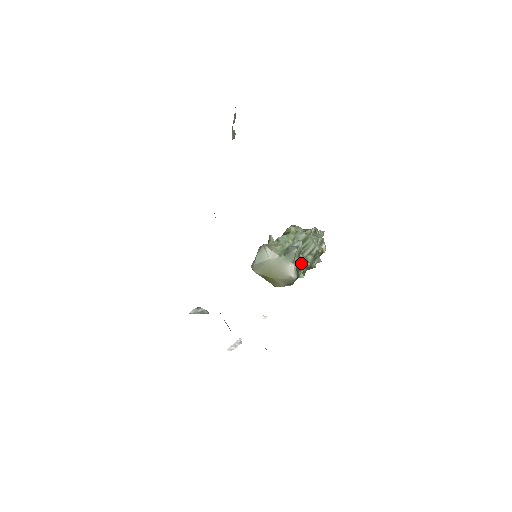
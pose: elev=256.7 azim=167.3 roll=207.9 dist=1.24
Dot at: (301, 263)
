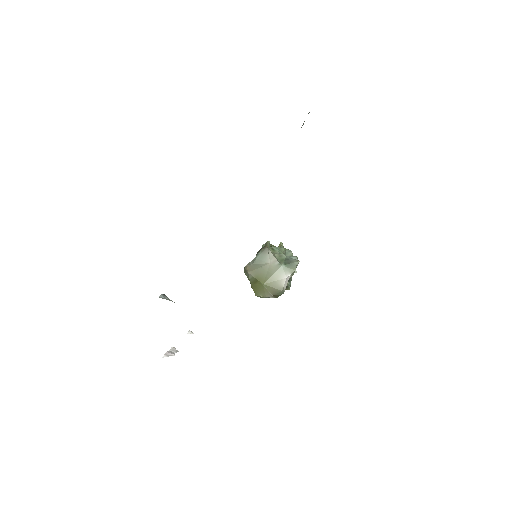
Dot at: occluded
